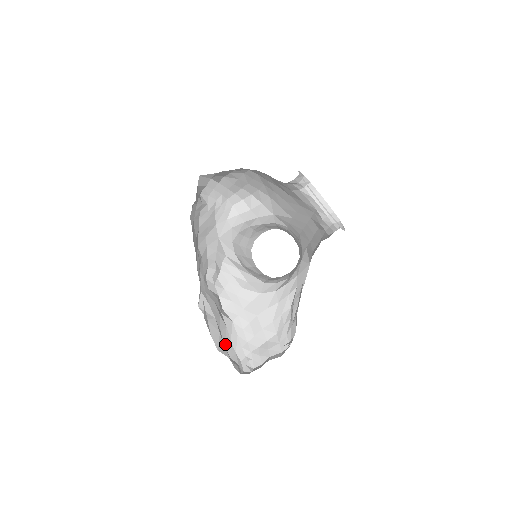
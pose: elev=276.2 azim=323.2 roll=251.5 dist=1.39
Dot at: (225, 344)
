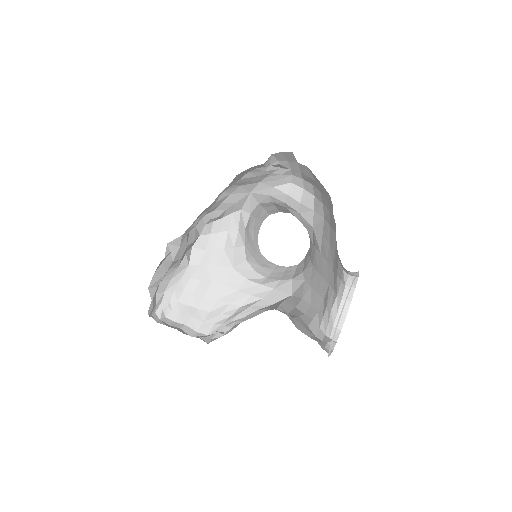
Dot at: (163, 280)
